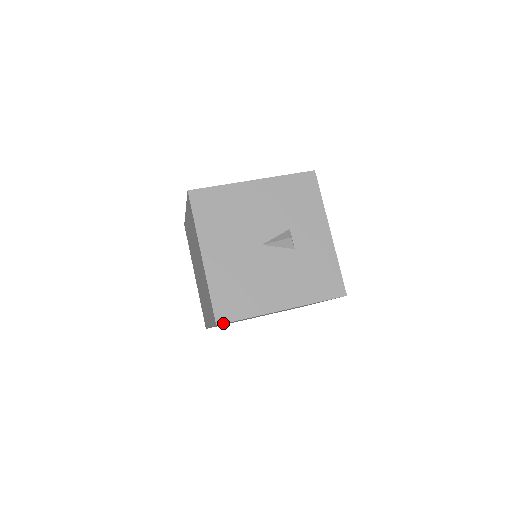
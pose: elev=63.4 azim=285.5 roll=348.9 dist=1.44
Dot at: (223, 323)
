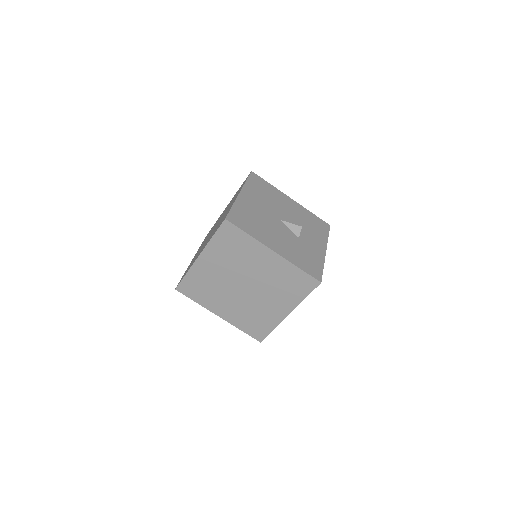
Dot at: (230, 222)
